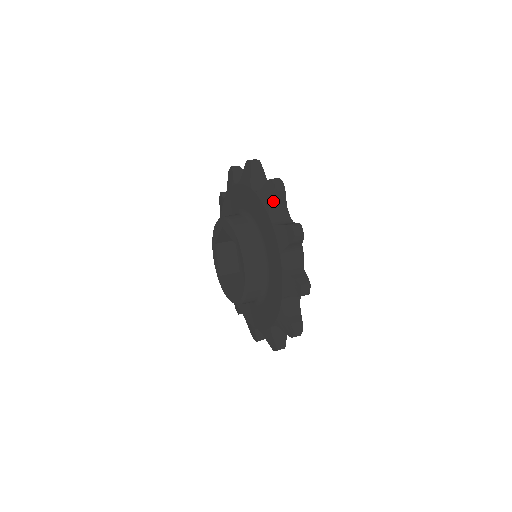
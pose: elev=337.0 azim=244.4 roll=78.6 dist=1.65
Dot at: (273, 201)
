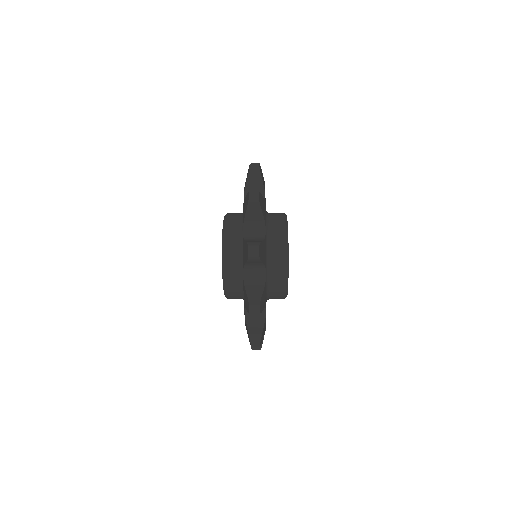
Dot at: (249, 182)
